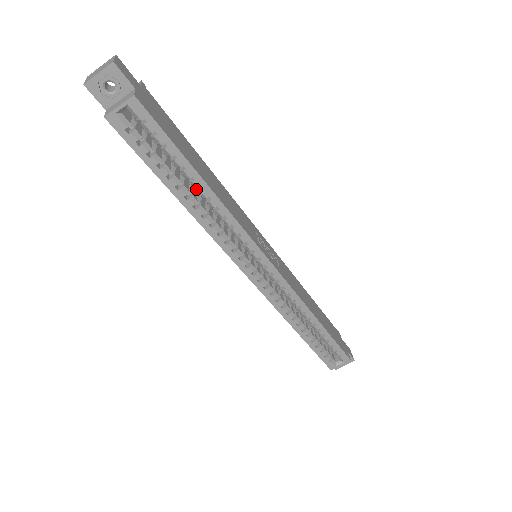
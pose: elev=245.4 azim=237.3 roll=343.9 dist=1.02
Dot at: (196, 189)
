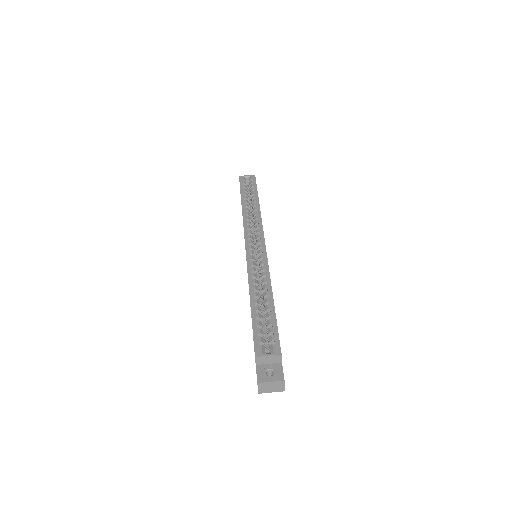
Dot at: occluded
